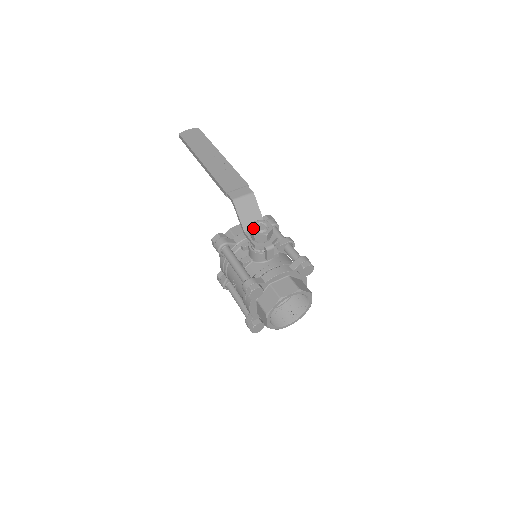
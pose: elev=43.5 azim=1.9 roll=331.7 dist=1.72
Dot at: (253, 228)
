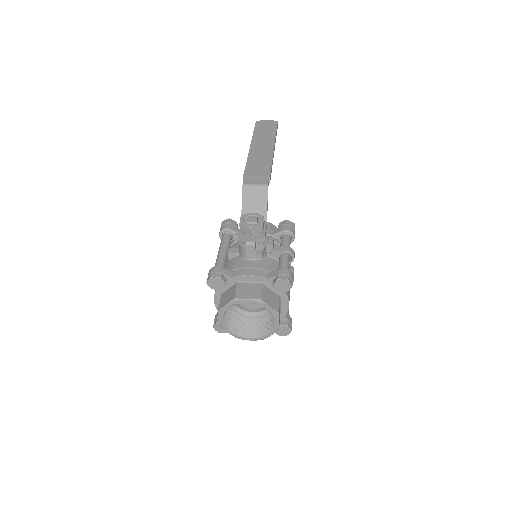
Dot at: (244, 217)
